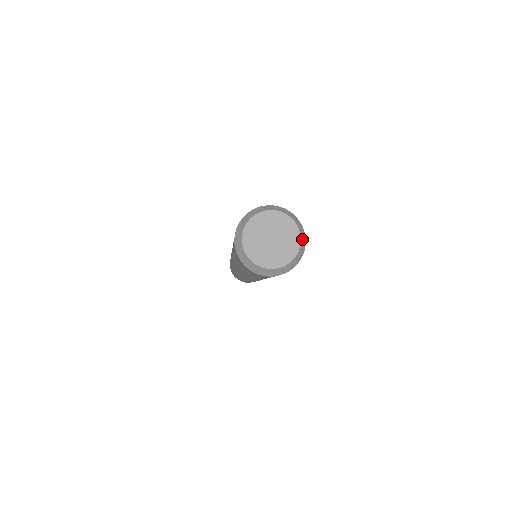
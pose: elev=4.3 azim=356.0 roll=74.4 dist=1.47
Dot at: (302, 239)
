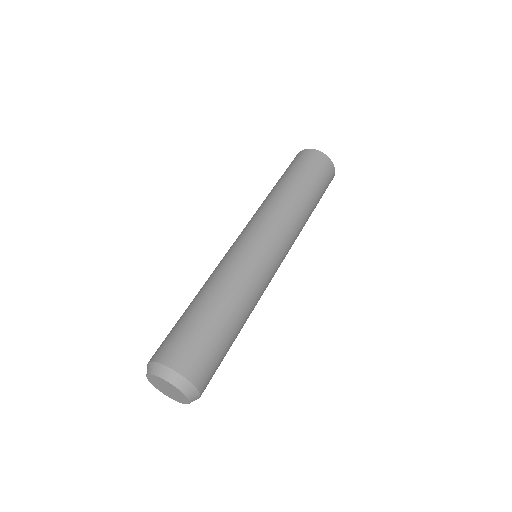
Dot at: (178, 384)
